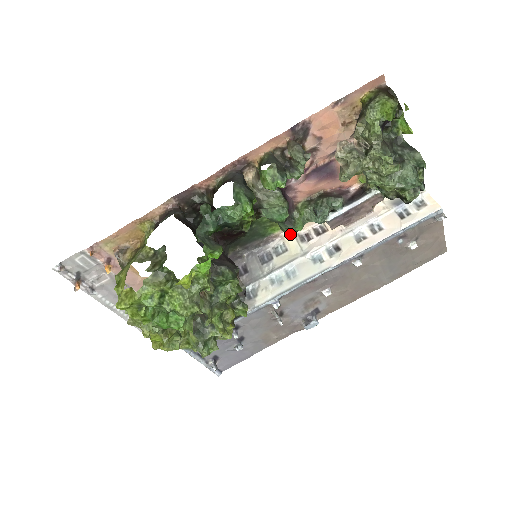
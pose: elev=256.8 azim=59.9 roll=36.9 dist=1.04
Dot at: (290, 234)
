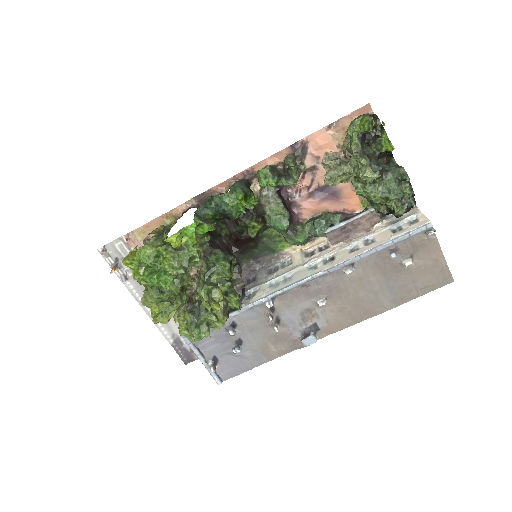
Dot at: (298, 252)
